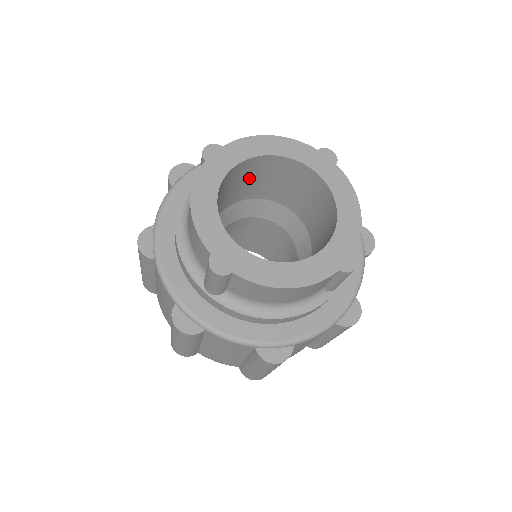
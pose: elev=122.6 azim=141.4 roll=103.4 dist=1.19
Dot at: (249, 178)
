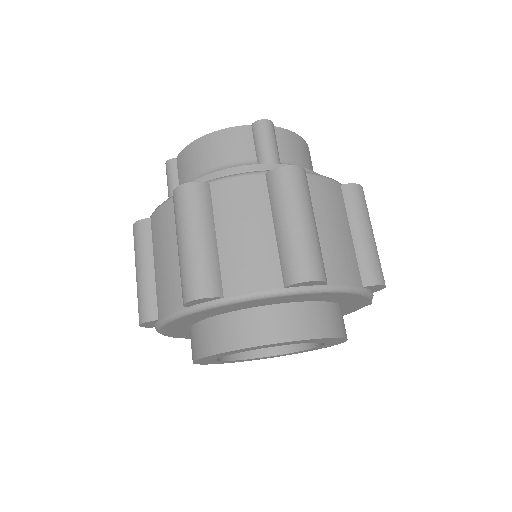
Dot at: occluded
